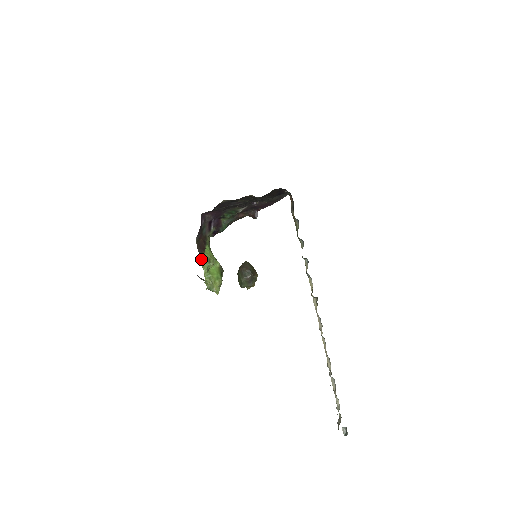
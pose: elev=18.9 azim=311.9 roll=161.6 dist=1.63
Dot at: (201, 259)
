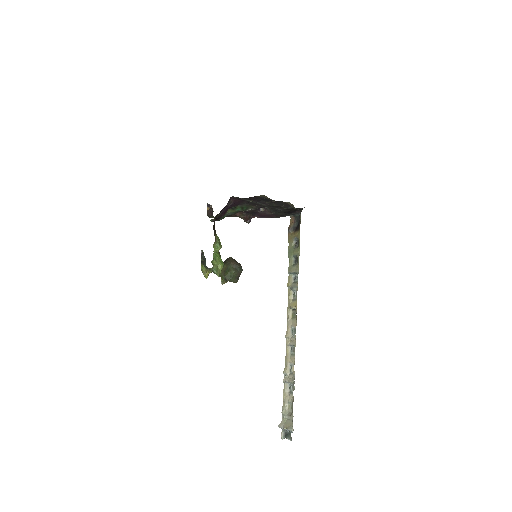
Dot at: (215, 238)
